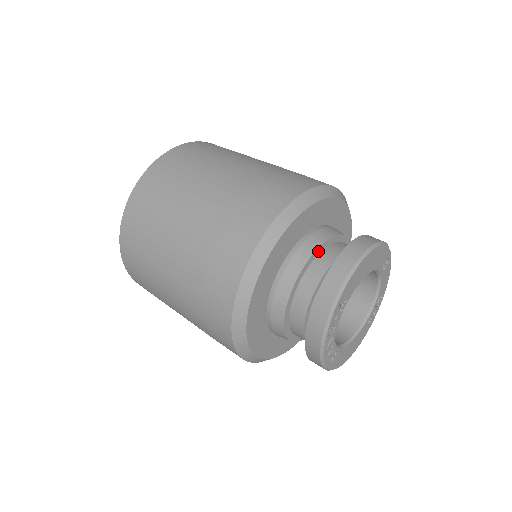
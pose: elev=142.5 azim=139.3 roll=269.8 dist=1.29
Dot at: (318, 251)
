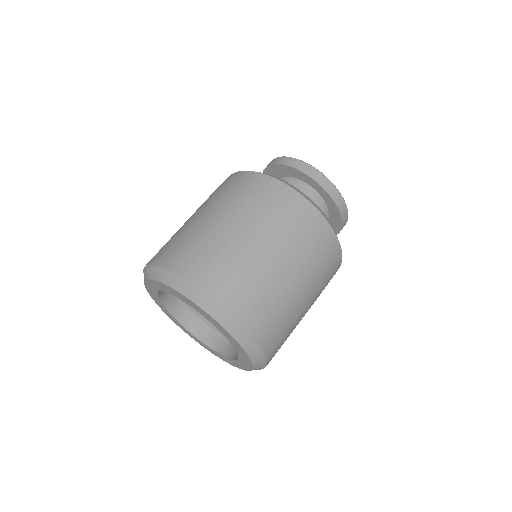
Dot at: occluded
